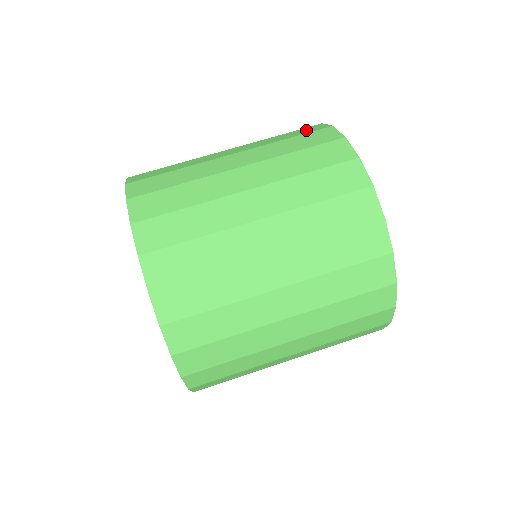
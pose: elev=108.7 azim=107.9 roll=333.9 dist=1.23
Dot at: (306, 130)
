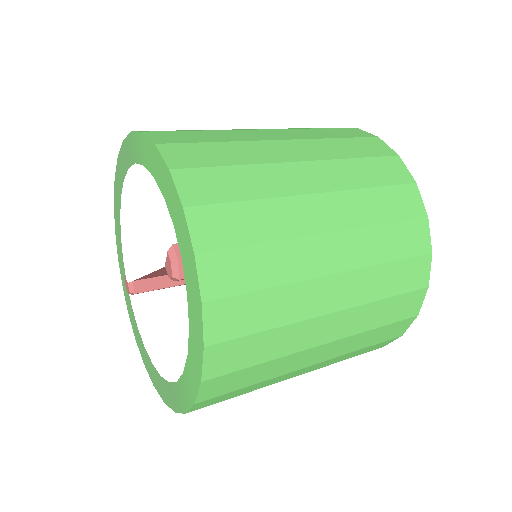
Dot at: occluded
